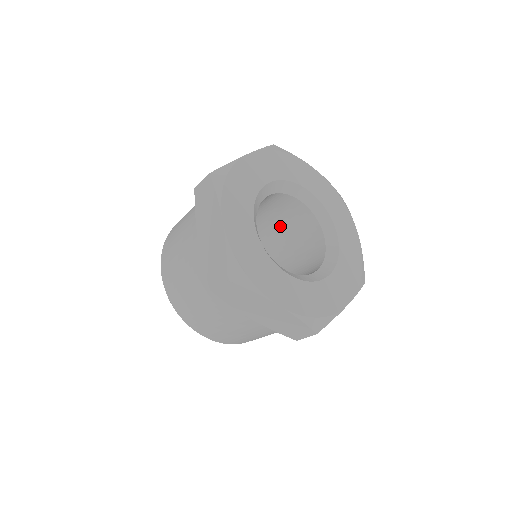
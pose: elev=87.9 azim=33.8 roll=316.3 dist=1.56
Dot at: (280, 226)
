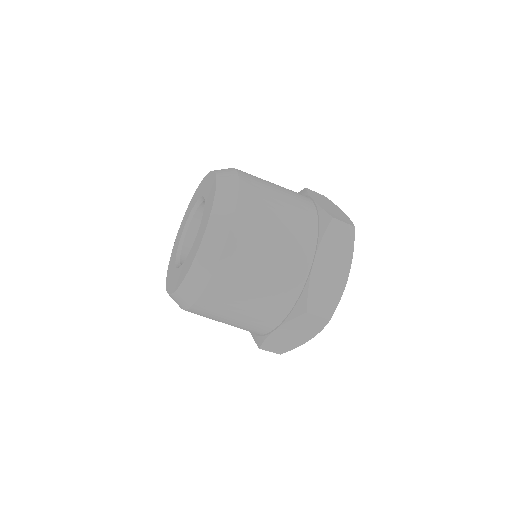
Dot at: occluded
